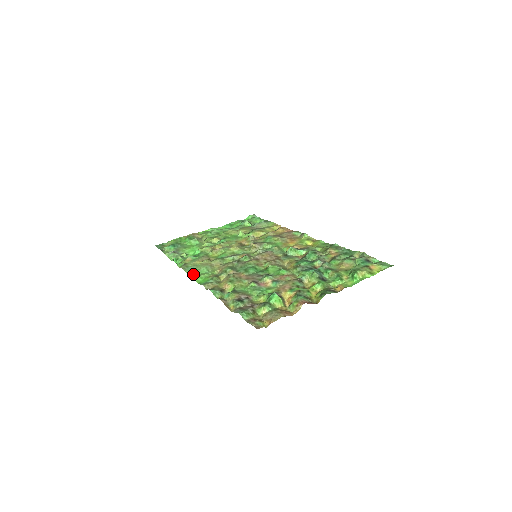
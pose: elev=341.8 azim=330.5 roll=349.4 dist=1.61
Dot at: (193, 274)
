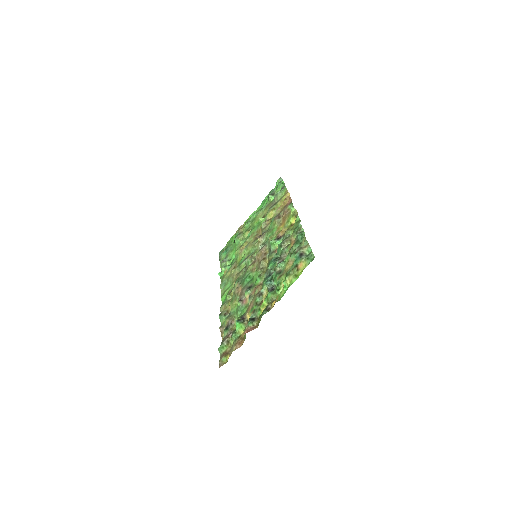
Dot at: (223, 291)
